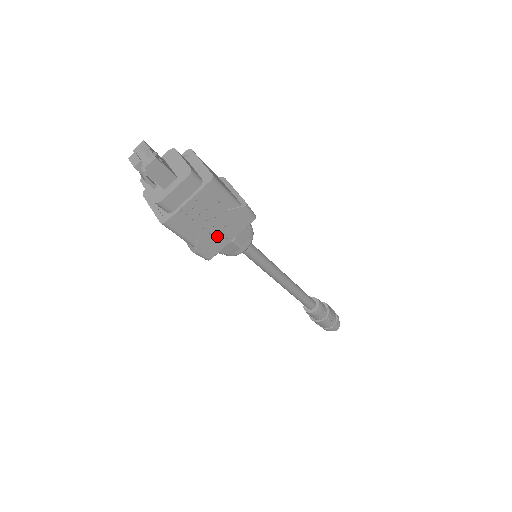
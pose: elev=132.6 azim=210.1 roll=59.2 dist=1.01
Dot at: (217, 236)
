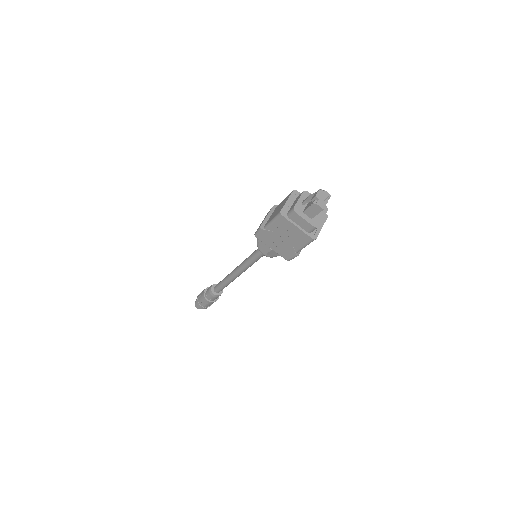
Dot at: (274, 241)
